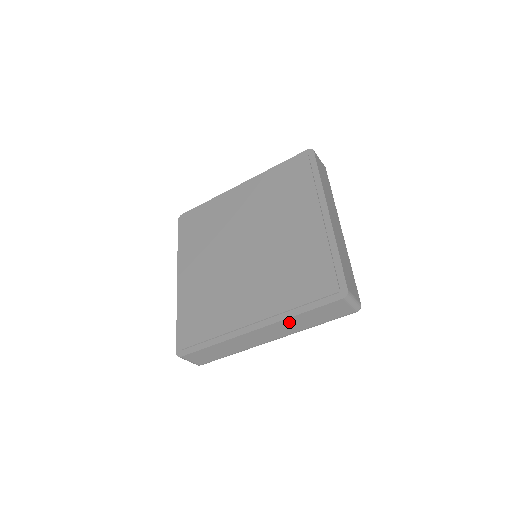
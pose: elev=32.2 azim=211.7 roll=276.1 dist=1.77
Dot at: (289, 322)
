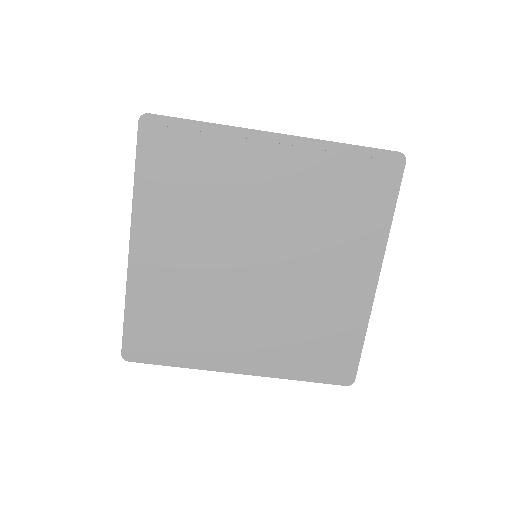
Dot at: occluded
